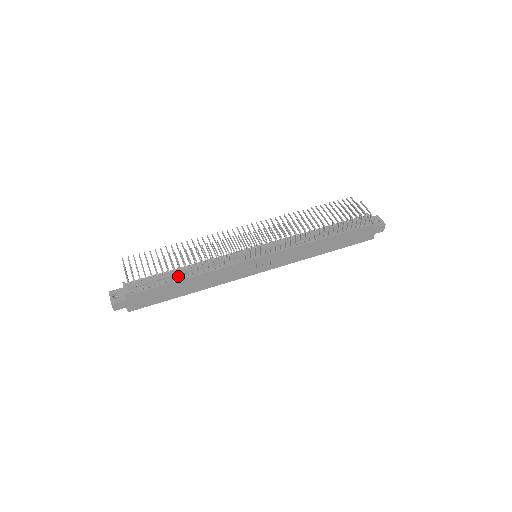
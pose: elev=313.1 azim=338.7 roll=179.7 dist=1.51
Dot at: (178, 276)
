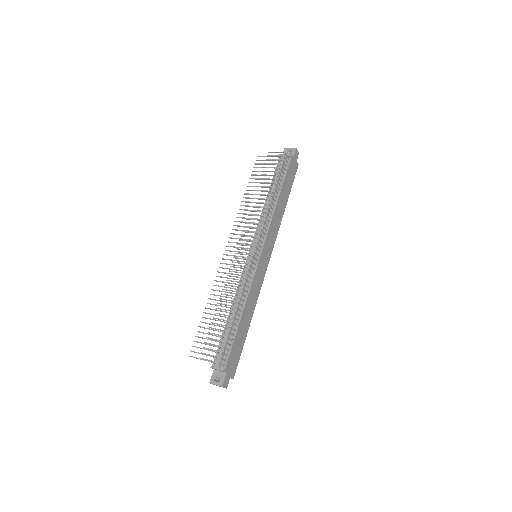
Dot at: occluded
